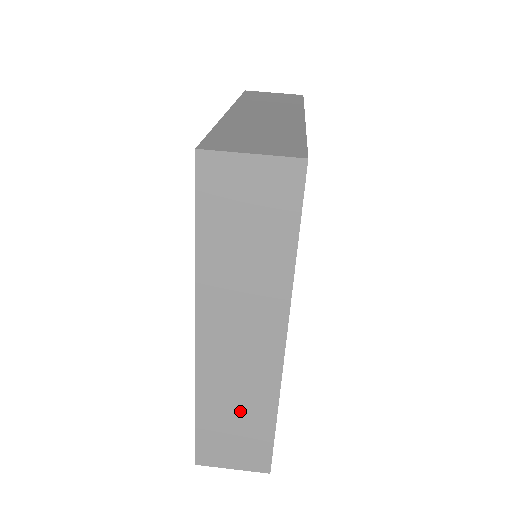
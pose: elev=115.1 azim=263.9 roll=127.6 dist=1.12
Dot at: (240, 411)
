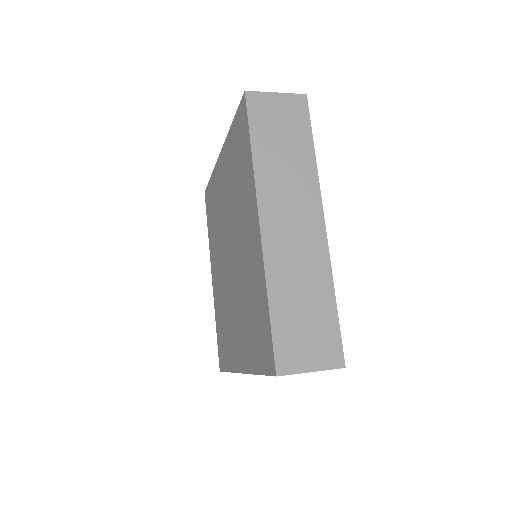
Dot at: (305, 293)
